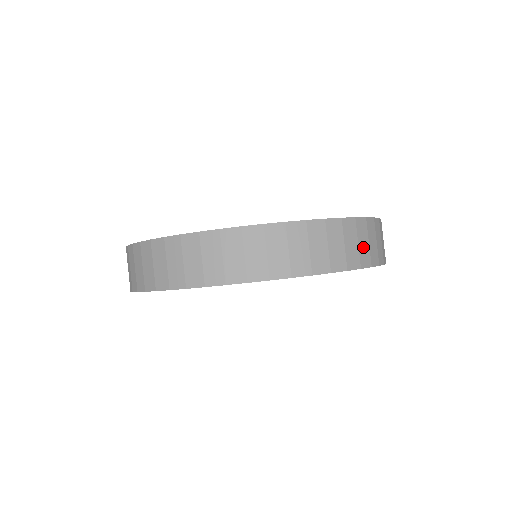
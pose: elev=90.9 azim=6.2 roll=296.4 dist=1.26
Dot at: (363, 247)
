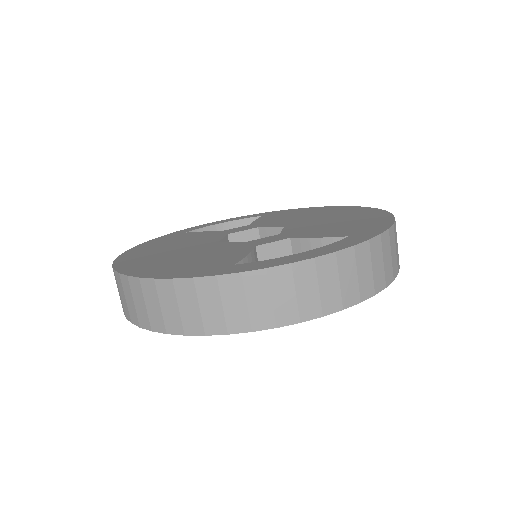
Dot at: occluded
